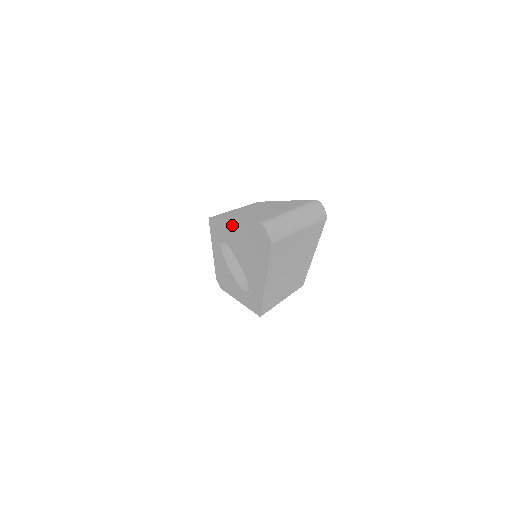
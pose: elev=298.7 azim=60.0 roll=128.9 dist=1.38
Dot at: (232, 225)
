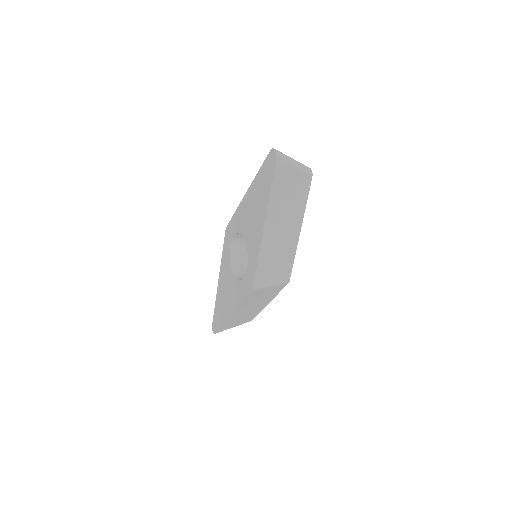
Dot at: (247, 195)
